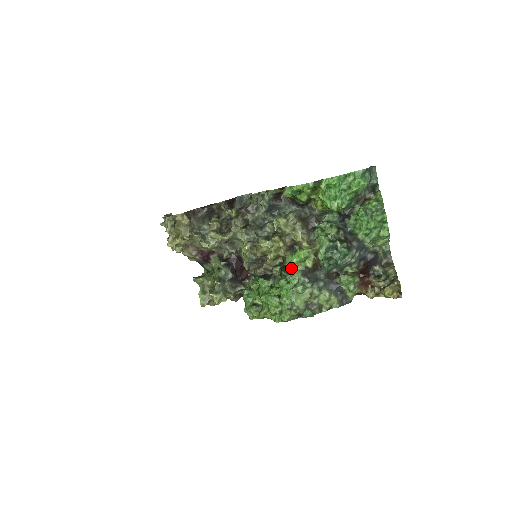
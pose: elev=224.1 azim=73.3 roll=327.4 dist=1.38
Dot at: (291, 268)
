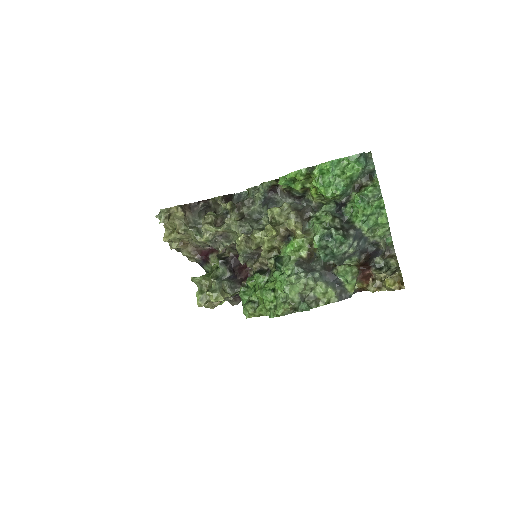
Dot at: (285, 258)
